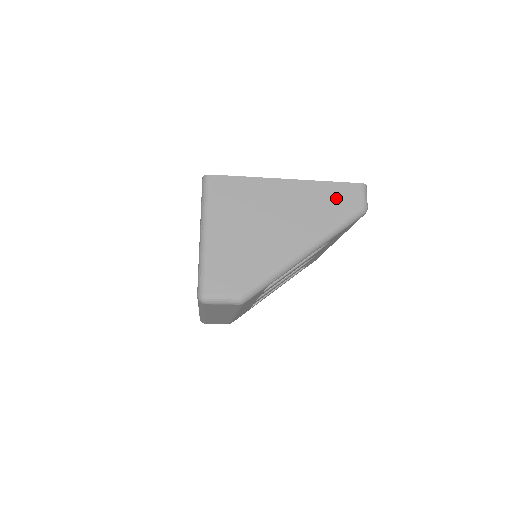
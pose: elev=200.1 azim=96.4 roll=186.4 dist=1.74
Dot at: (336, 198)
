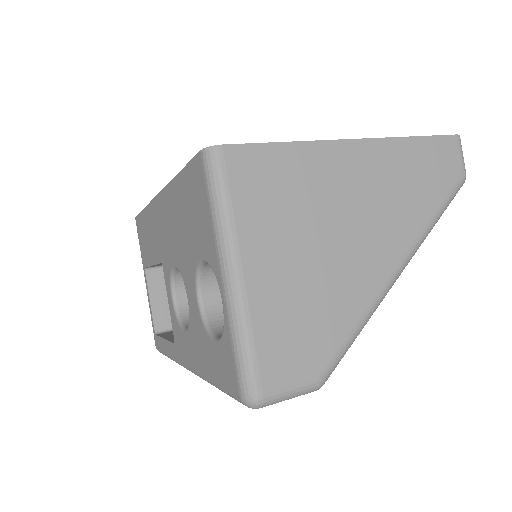
Dot at: (428, 166)
